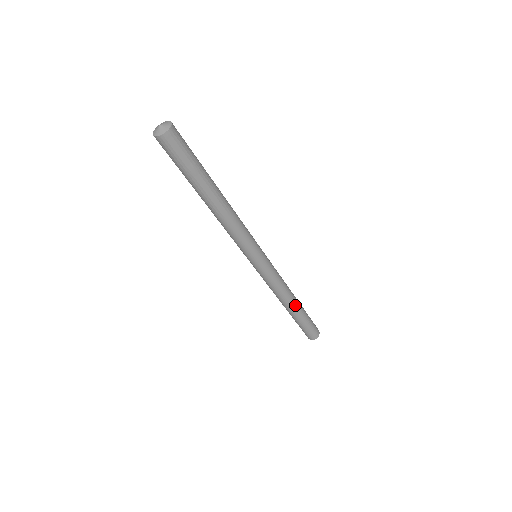
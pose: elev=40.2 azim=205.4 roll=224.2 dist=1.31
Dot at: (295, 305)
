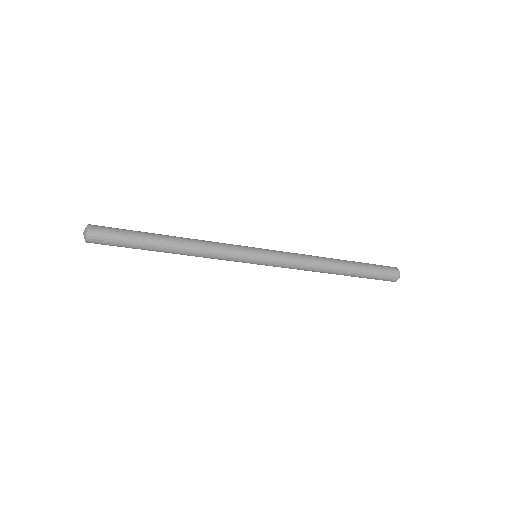
Dot at: occluded
